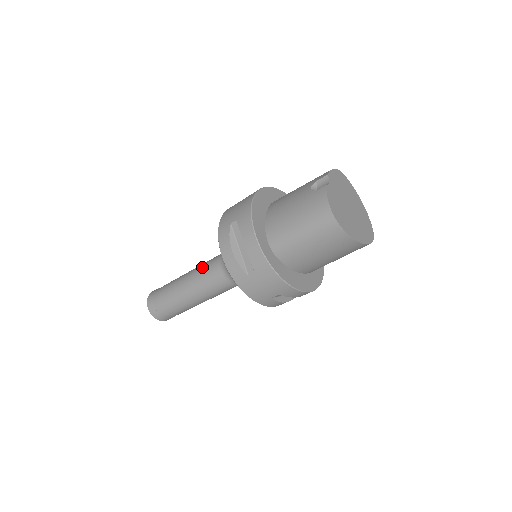
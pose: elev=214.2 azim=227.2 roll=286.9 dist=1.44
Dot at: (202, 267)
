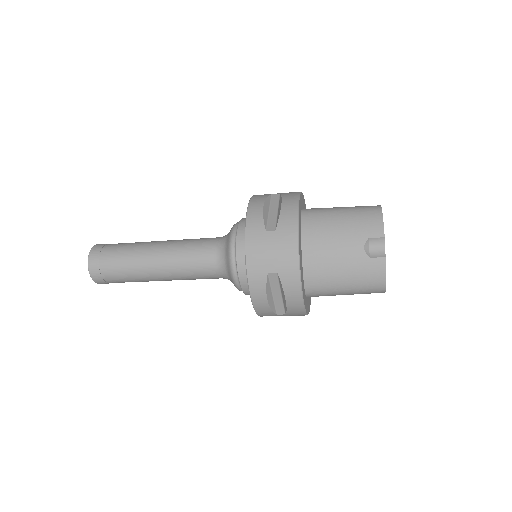
Dot at: (185, 260)
